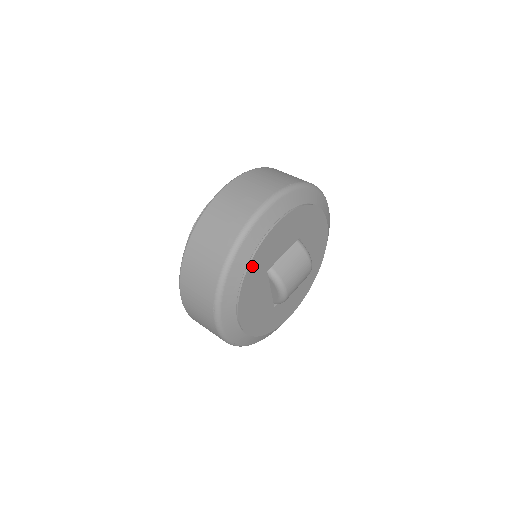
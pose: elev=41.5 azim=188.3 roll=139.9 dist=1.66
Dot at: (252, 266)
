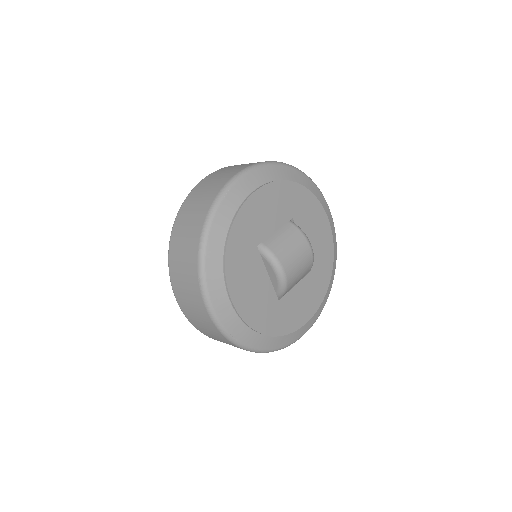
Dot at: (235, 232)
